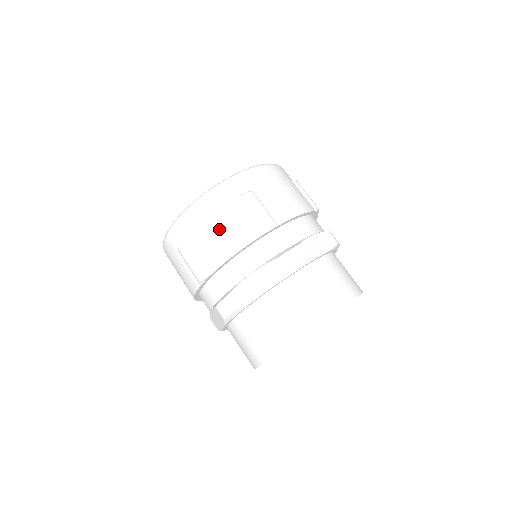
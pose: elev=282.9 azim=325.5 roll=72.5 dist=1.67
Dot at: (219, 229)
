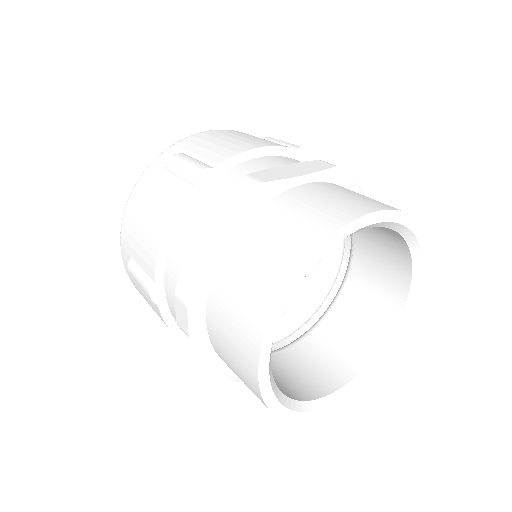
Dot at: (148, 213)
